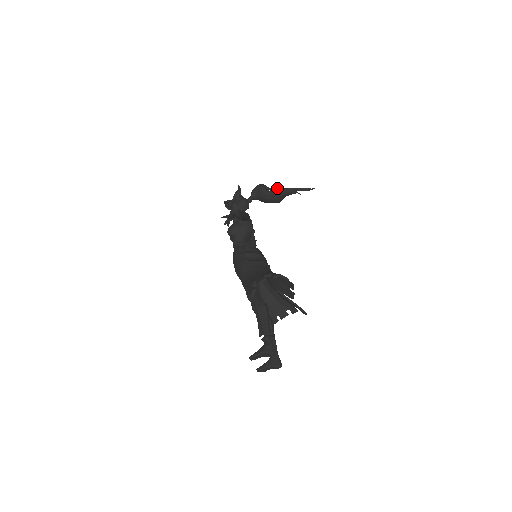
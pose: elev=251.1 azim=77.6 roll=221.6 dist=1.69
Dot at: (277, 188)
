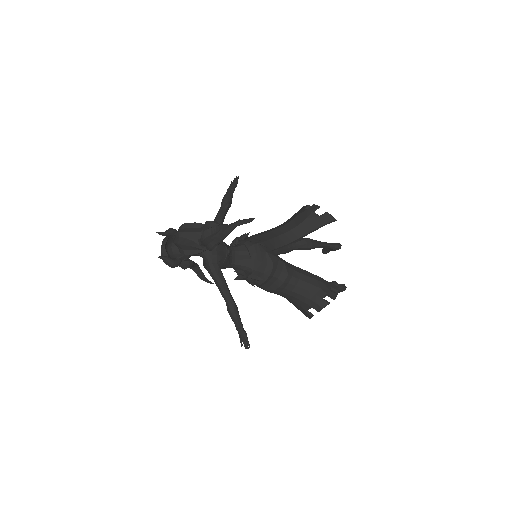
Dot at: (211, 248)
